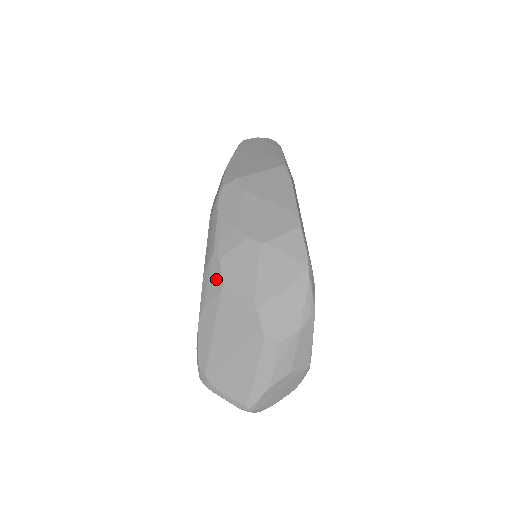
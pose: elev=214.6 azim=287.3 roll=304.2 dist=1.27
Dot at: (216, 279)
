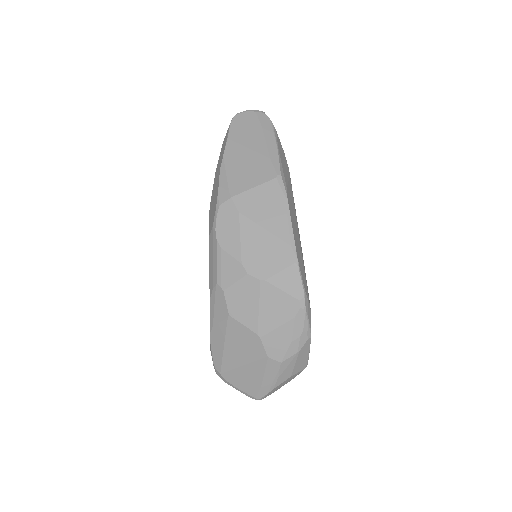
Dot at: (222, 307)
